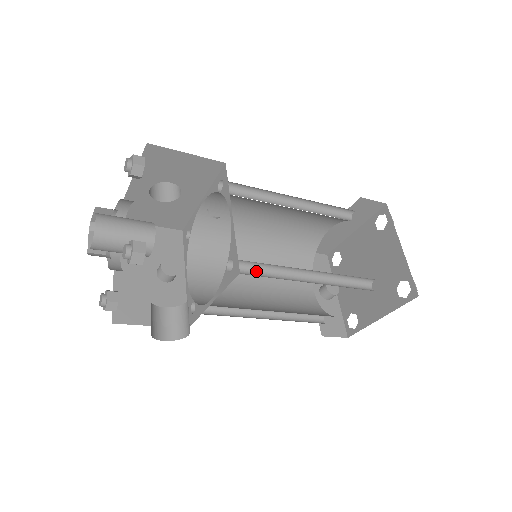
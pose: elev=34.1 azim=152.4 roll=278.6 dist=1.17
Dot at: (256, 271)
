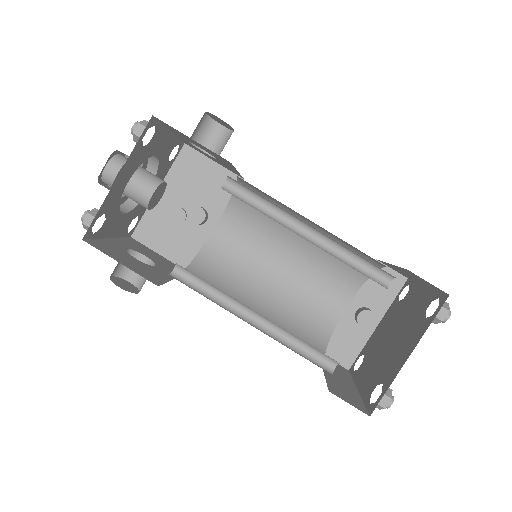
Dot at: (203, 284)
